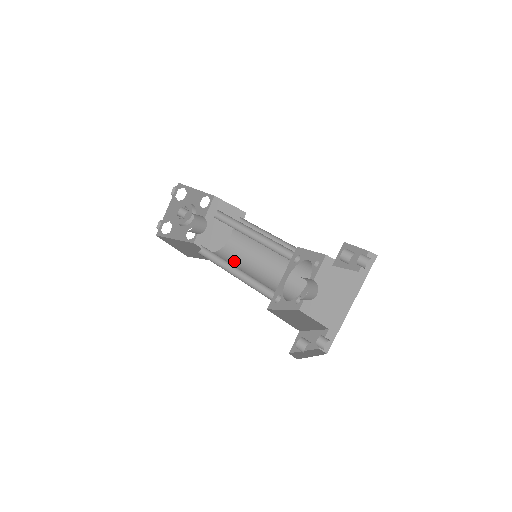
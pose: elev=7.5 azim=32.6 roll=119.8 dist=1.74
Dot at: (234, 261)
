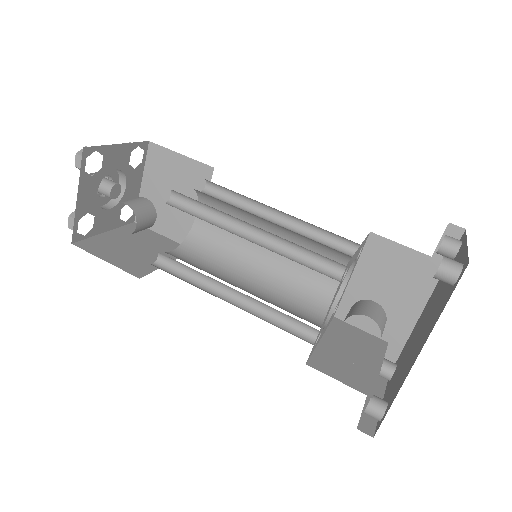
Dot at: (215, 258)
